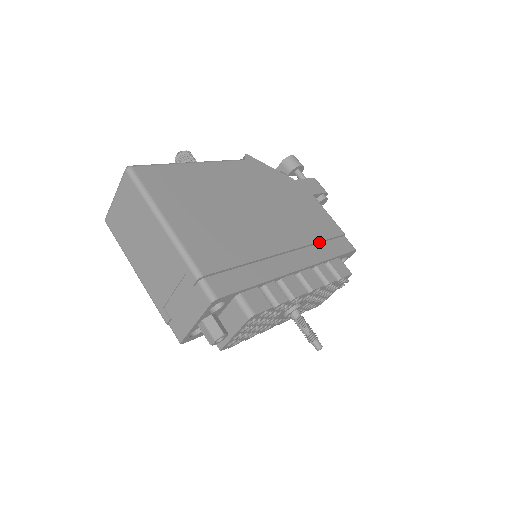
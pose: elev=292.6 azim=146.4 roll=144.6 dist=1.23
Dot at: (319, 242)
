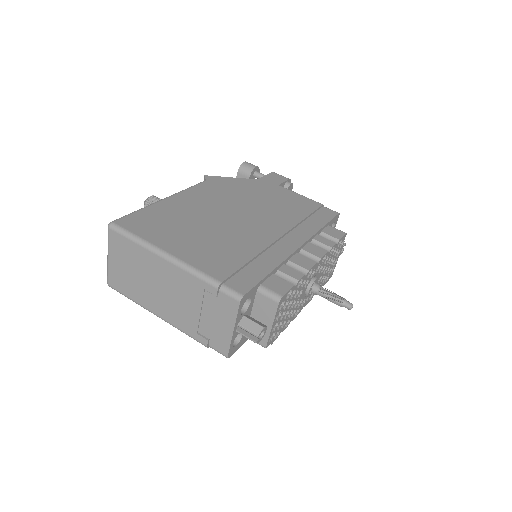
Dot at: (305, 219)
